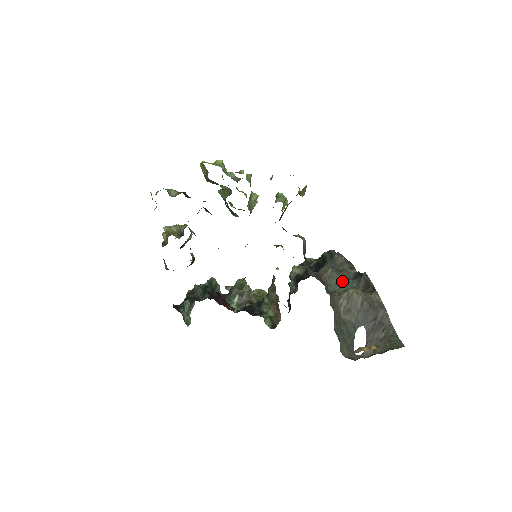
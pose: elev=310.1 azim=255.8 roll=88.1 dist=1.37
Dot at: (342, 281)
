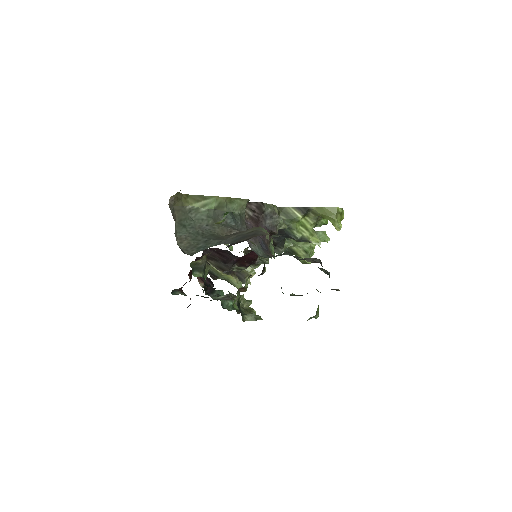
Dot at: occluded
